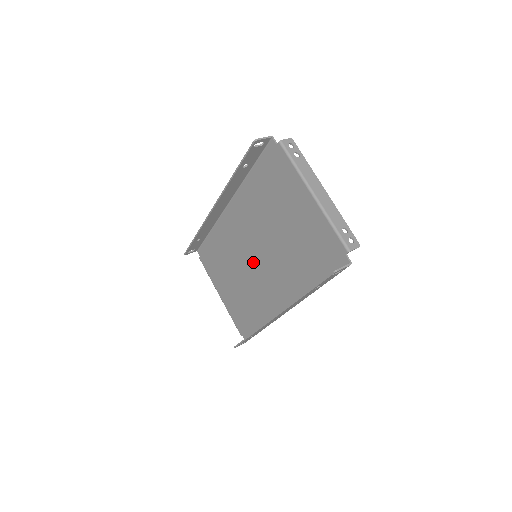
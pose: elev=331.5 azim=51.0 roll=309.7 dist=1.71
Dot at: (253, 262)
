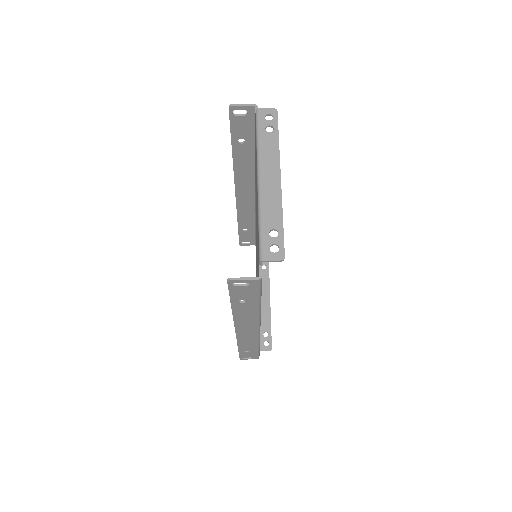
Dot at: occluded
